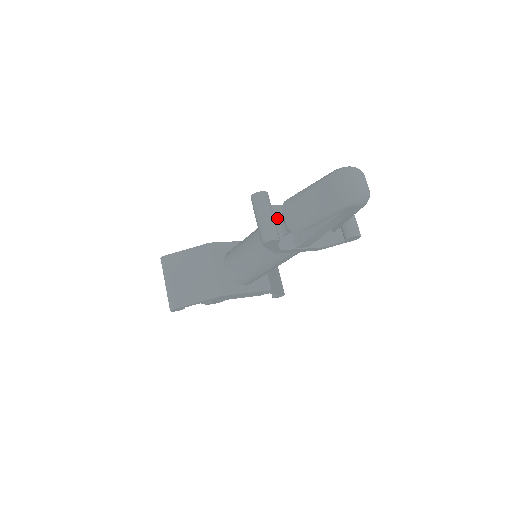
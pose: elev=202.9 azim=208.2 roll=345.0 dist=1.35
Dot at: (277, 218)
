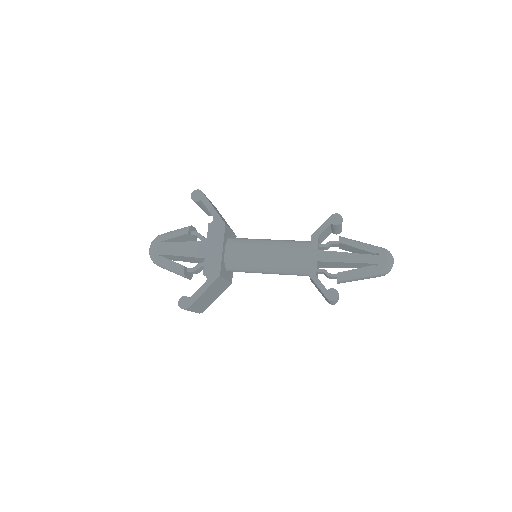
Dot at: occluded
